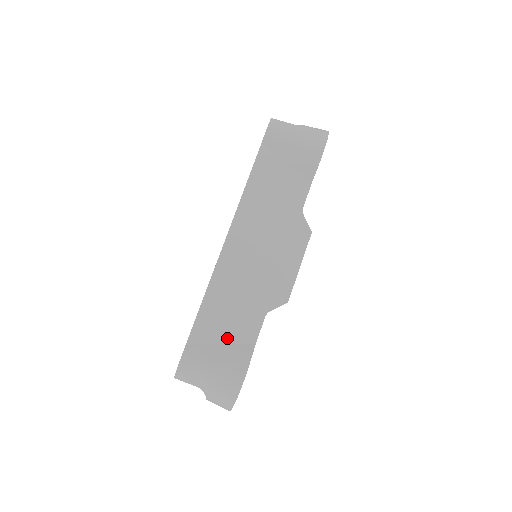
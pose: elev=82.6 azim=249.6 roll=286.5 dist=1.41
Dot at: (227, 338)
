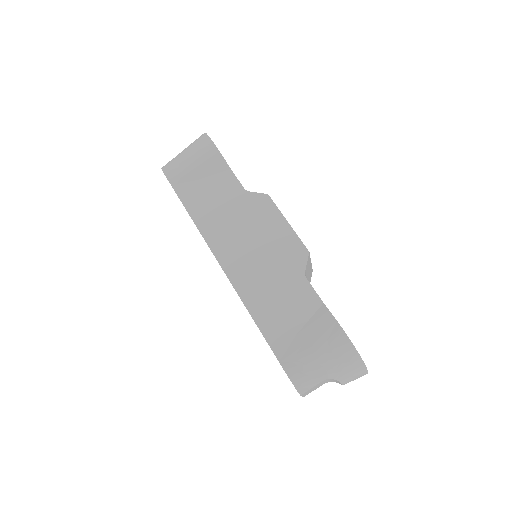
Dot at: (300, 323)
